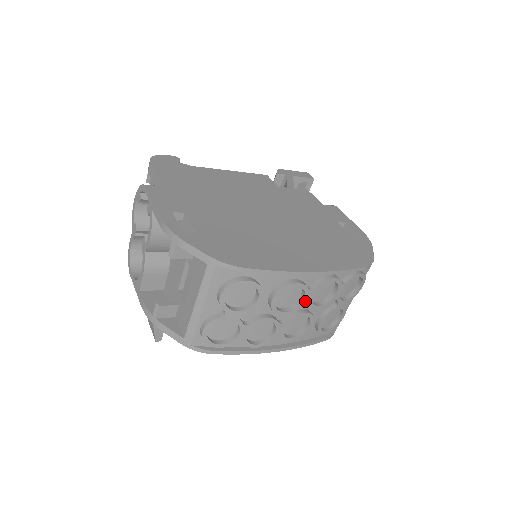
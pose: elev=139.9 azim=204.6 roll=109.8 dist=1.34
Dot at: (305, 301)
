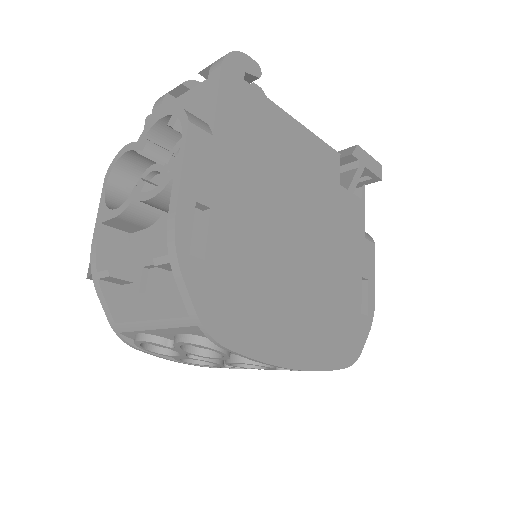
Dot at: (264, 369)
